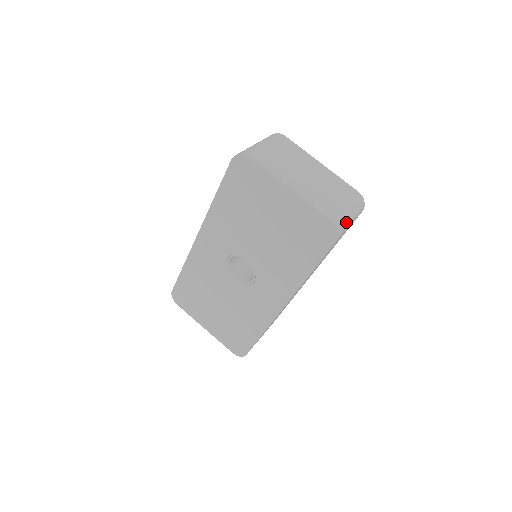
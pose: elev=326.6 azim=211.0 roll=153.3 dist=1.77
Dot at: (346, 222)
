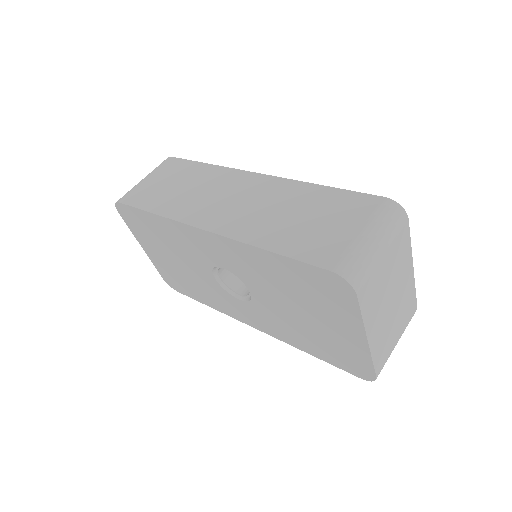
Dot at: occluded
